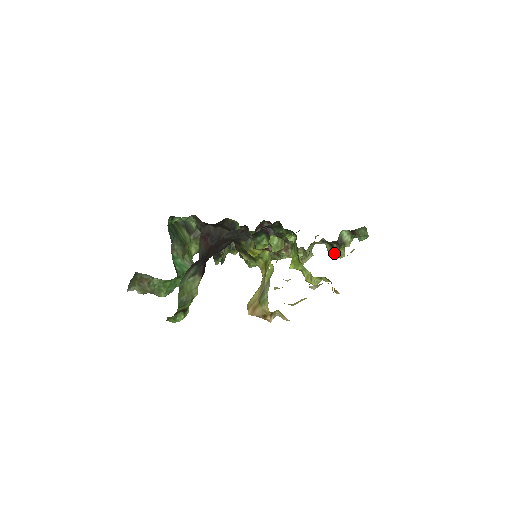
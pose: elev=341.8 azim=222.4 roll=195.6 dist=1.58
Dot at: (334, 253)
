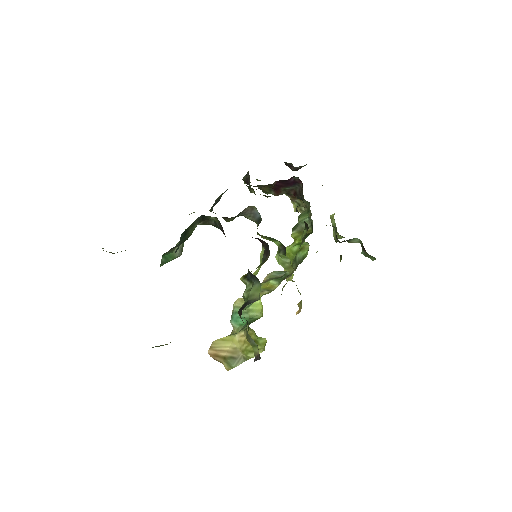
Dot at: occluded
